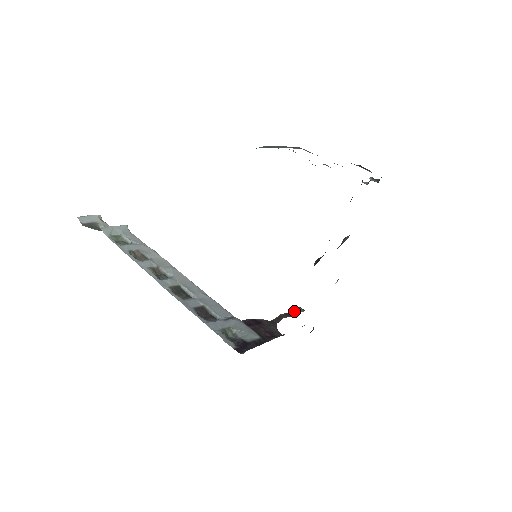
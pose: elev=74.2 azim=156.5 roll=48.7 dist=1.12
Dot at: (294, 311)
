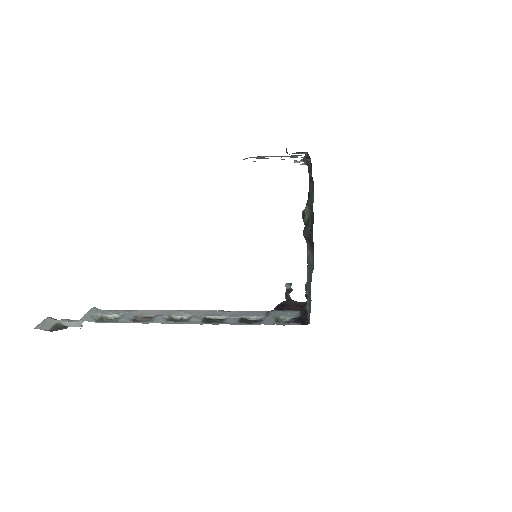
Dot at: (288, 287)
